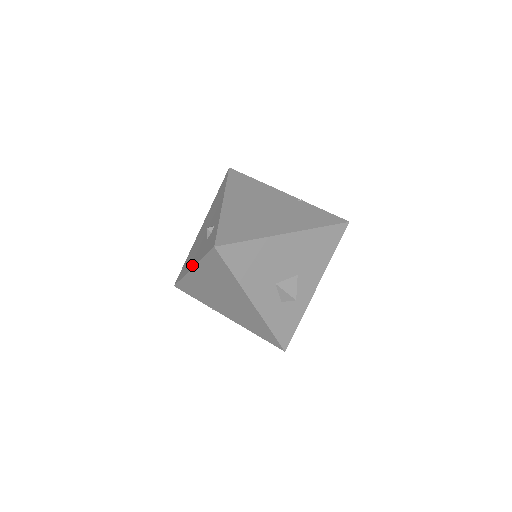
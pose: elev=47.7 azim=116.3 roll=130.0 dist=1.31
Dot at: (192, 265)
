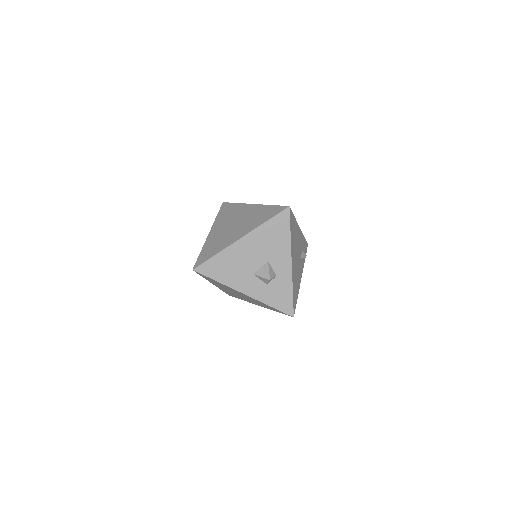
Dot at: occluded
